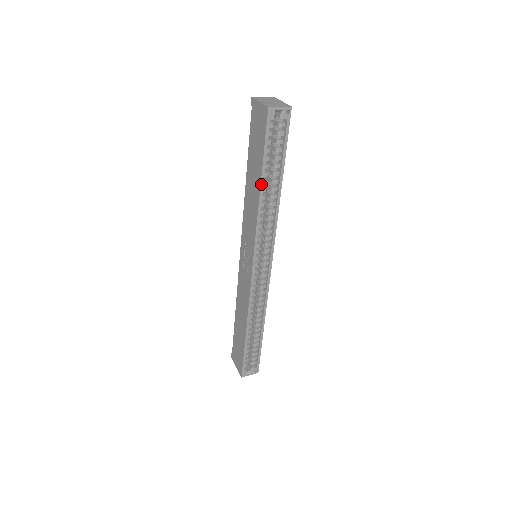
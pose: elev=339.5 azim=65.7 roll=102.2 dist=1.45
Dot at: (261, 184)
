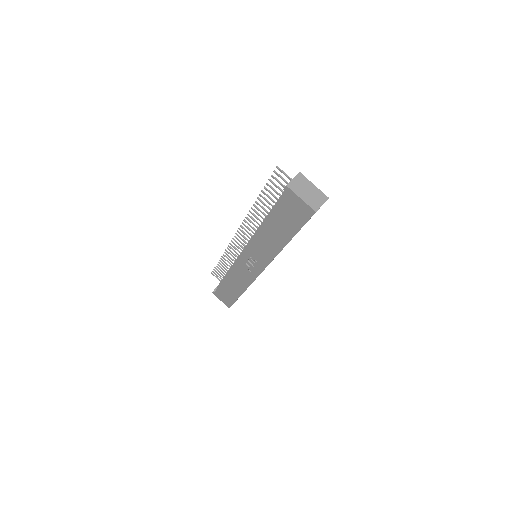
Dot at: (288, 242)
